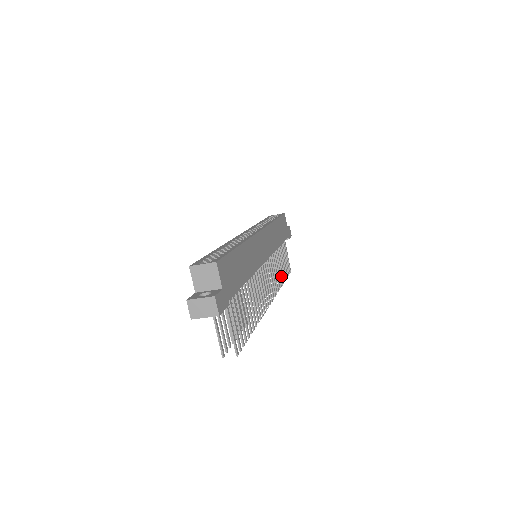
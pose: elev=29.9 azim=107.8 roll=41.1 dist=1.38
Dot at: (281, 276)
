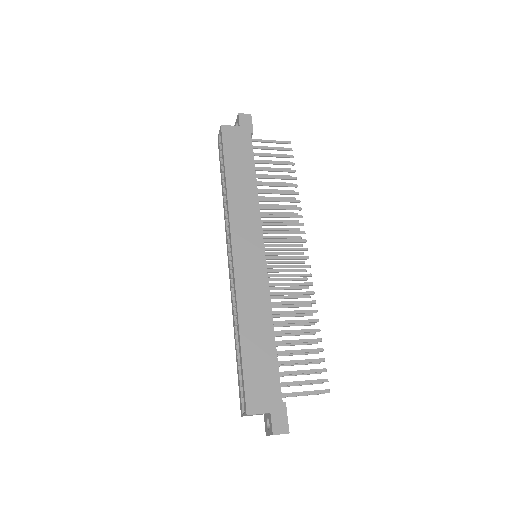
Dot at: occluded
